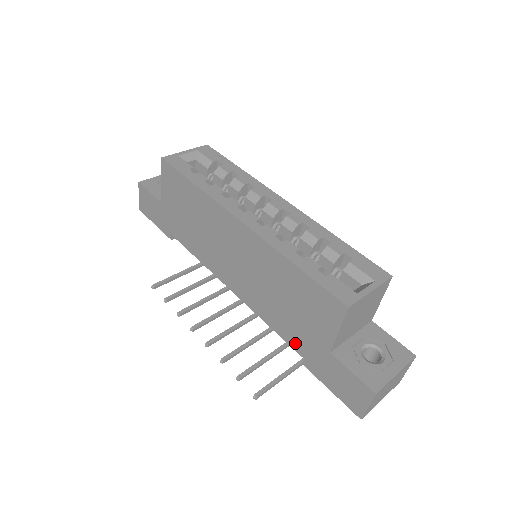
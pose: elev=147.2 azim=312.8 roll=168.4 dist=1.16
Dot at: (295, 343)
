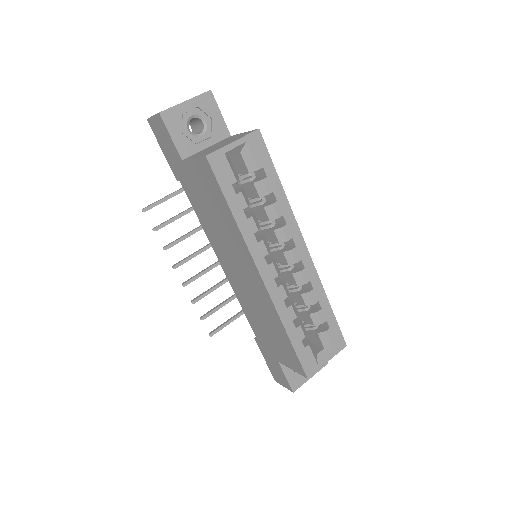
Dot at: (257, 333)
